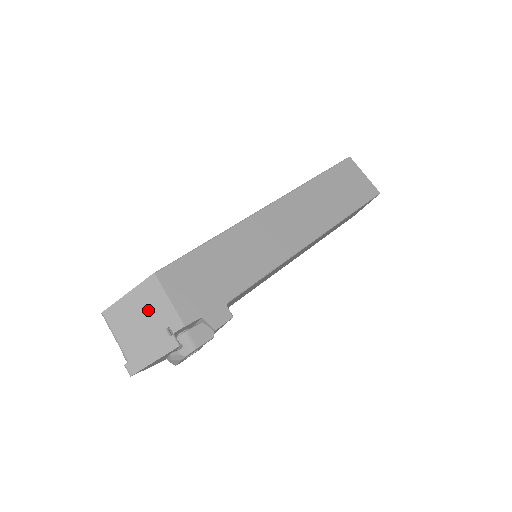
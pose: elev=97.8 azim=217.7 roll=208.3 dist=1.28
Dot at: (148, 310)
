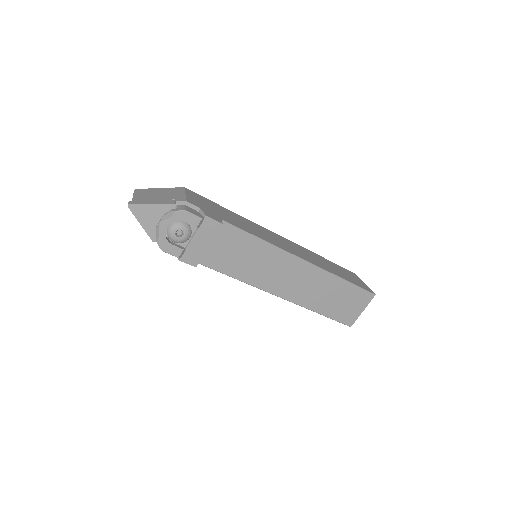
Dot at: (167, 194)
